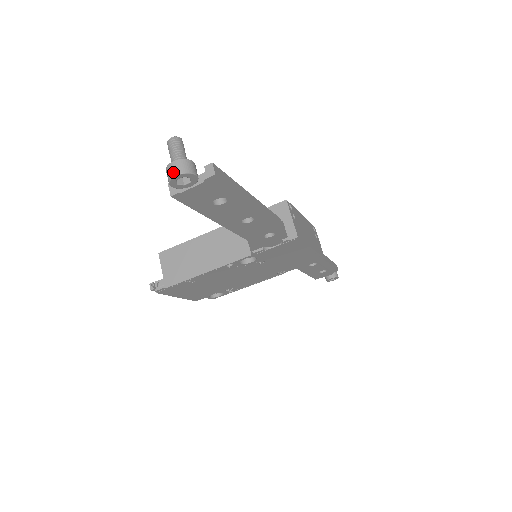
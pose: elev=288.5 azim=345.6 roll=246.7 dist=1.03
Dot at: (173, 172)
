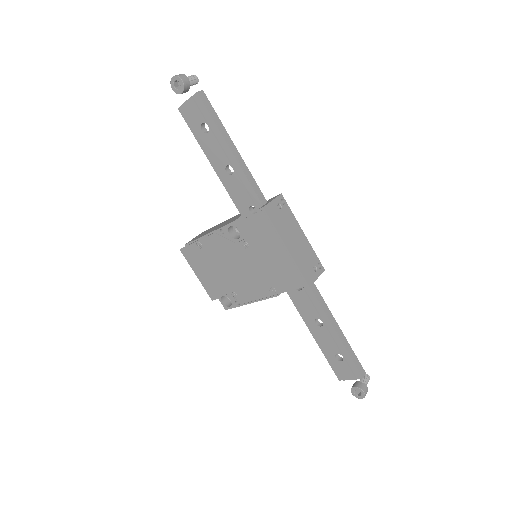
Dot at: (174, 77)
